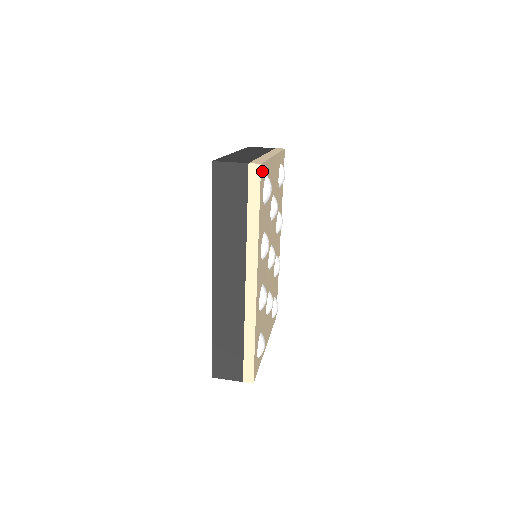
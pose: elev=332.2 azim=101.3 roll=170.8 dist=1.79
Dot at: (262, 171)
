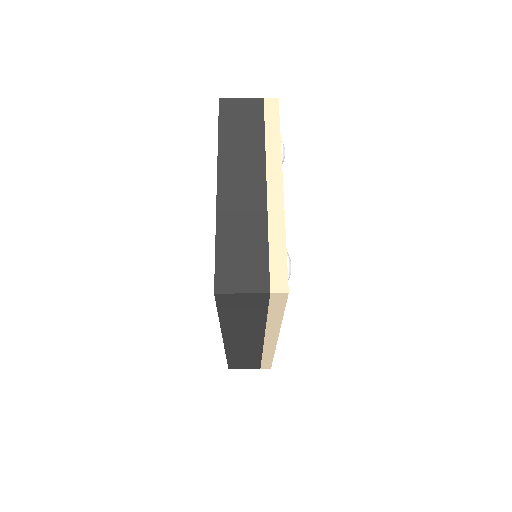
Dot at: occluded
